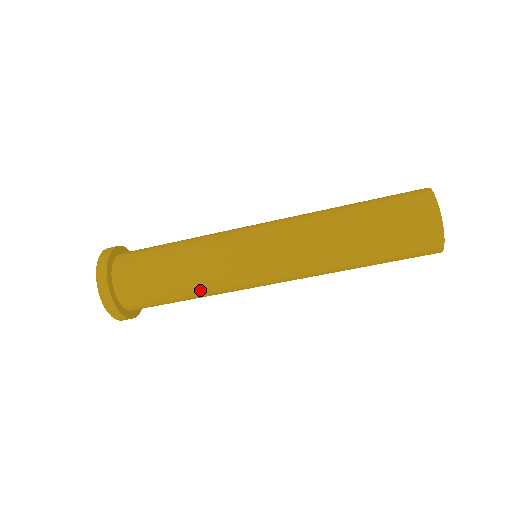
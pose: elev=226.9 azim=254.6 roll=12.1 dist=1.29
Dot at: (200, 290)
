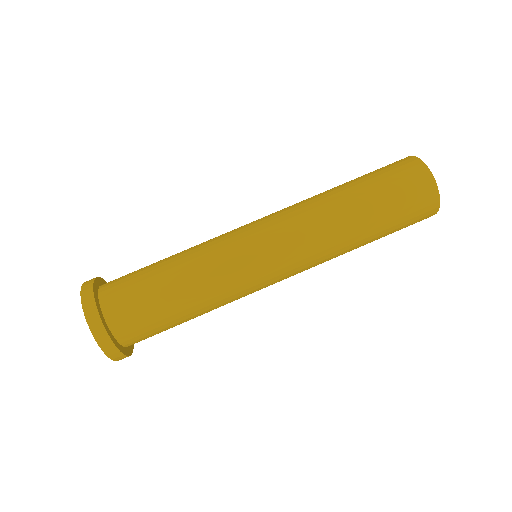
Dot at: (209, 306)
